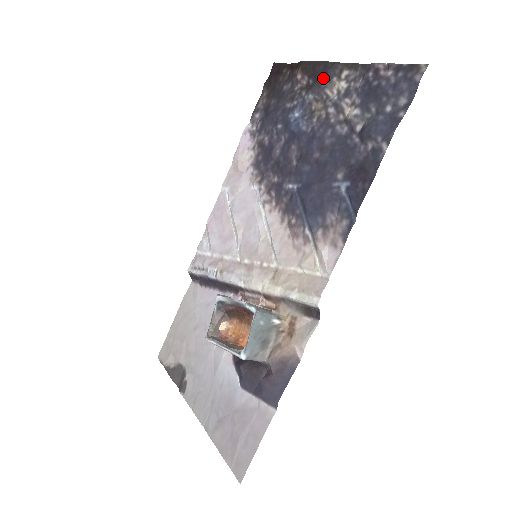
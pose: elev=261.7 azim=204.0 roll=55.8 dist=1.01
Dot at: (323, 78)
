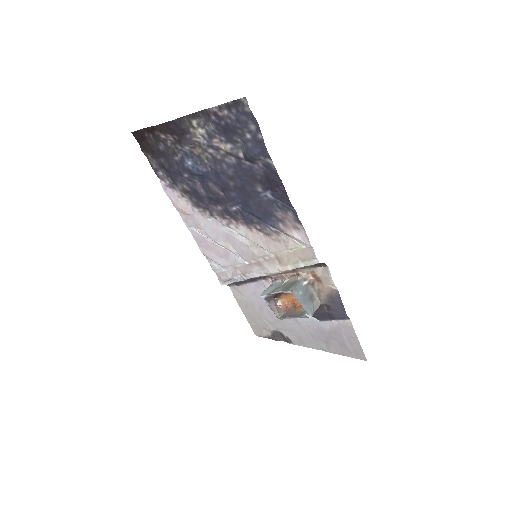
Dot at: (183, 133)
